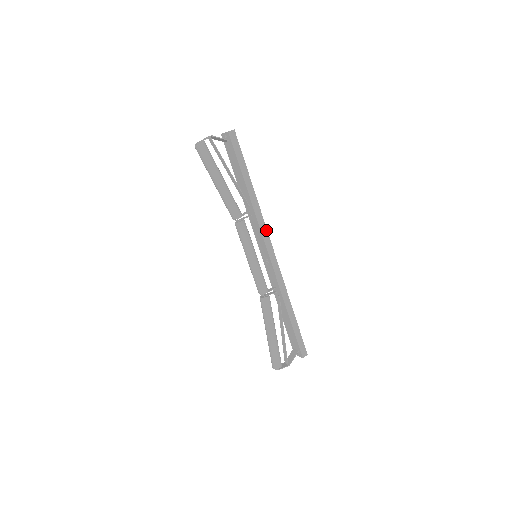
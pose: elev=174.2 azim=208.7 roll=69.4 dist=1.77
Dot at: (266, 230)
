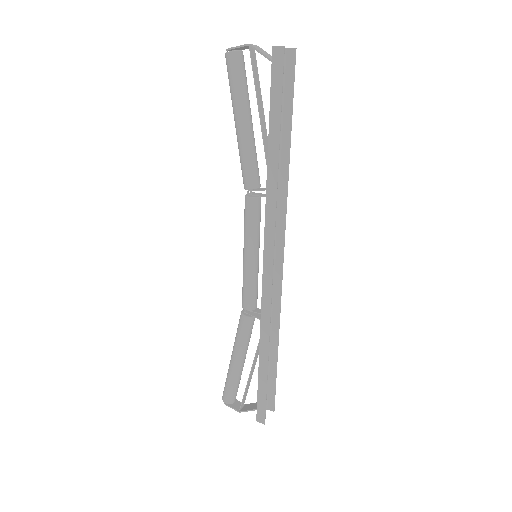
Dot at: (273, 230)
